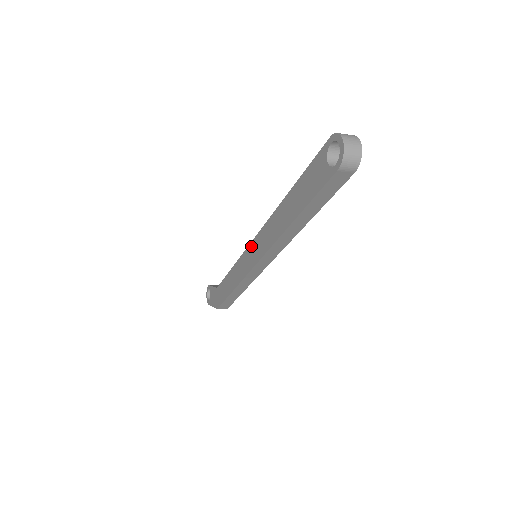
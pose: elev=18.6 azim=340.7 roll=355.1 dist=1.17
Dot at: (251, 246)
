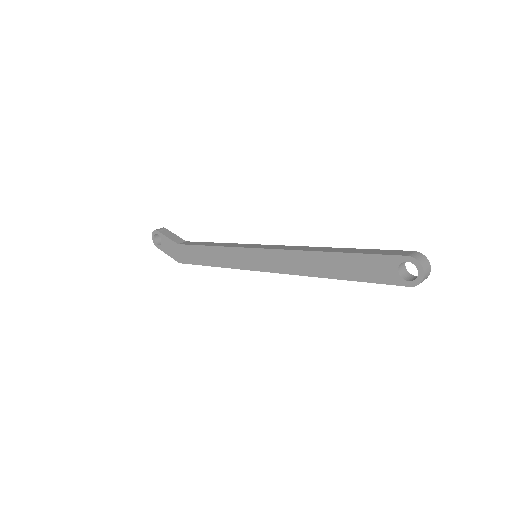
Dot at: (256, 252)
